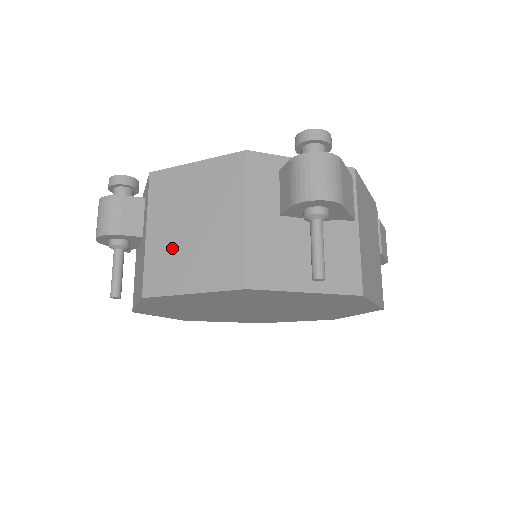
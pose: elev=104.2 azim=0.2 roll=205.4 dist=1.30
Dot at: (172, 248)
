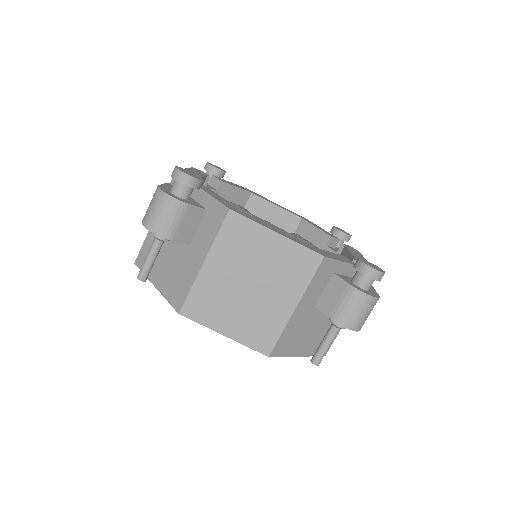
Dot at: (223, 292)
